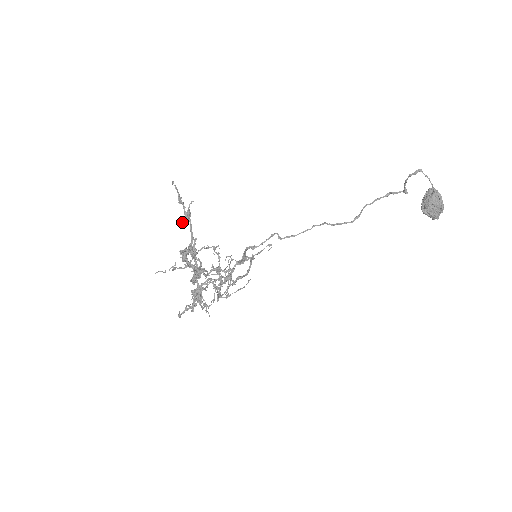
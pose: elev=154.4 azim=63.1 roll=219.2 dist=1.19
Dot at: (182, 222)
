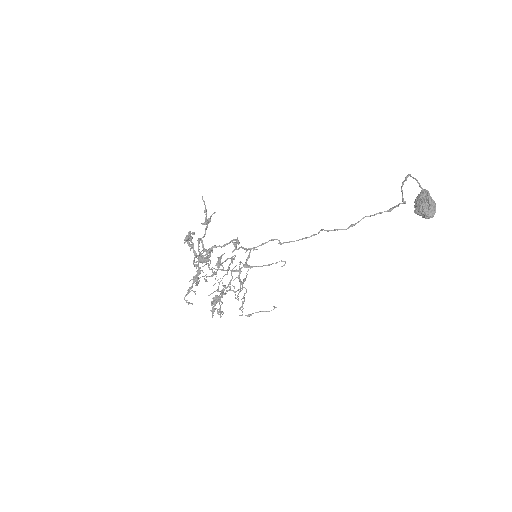
Dot at: occluded
